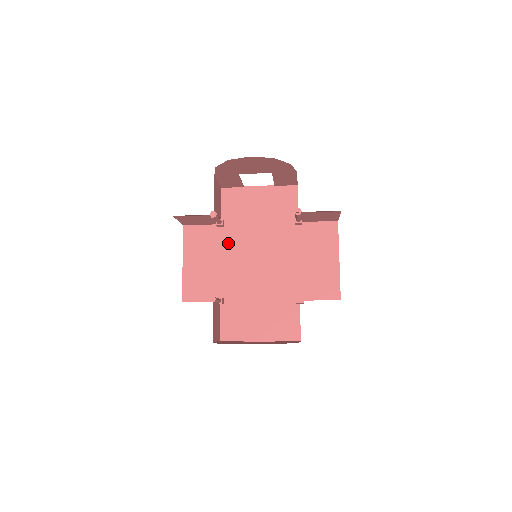
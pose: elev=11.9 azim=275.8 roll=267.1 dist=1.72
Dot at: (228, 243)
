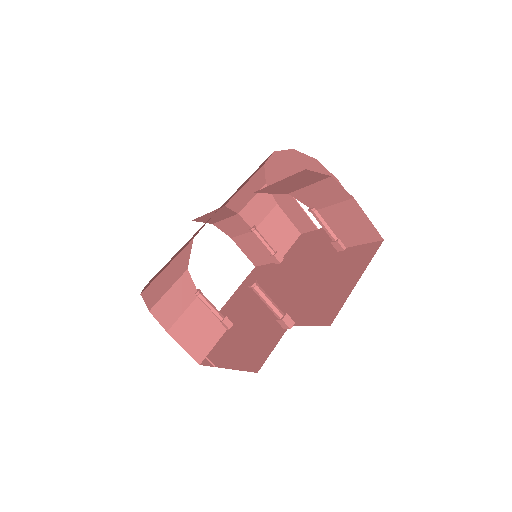
Dot at: (273, 276)
